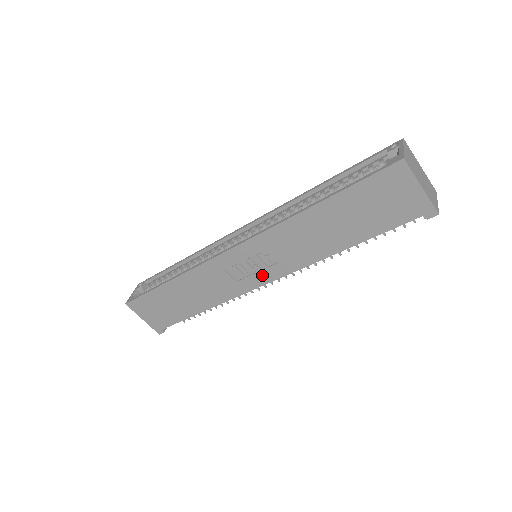
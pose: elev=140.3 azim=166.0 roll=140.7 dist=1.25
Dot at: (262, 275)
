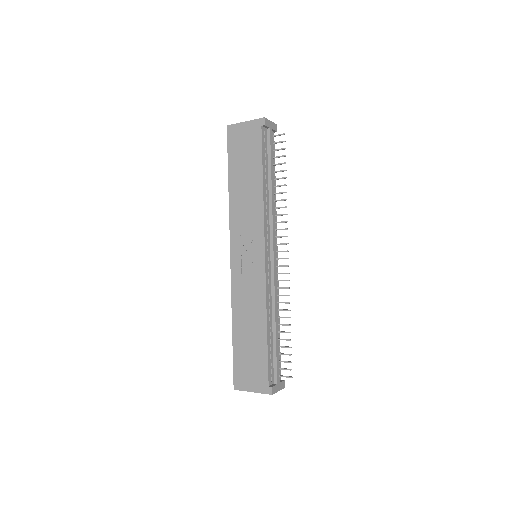
Dot at: (257, 253)
